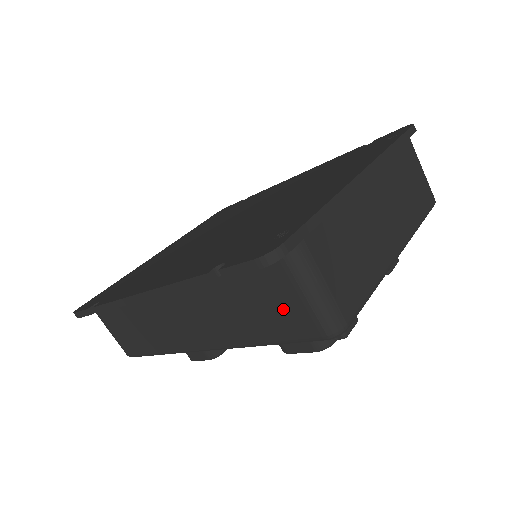
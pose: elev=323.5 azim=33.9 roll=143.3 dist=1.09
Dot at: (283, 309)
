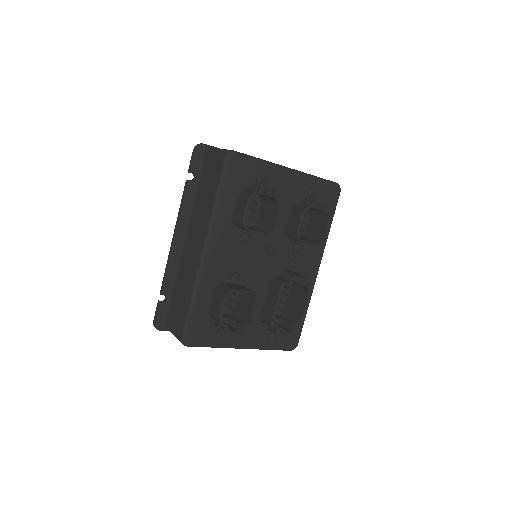
Dot at: (213, 169)
